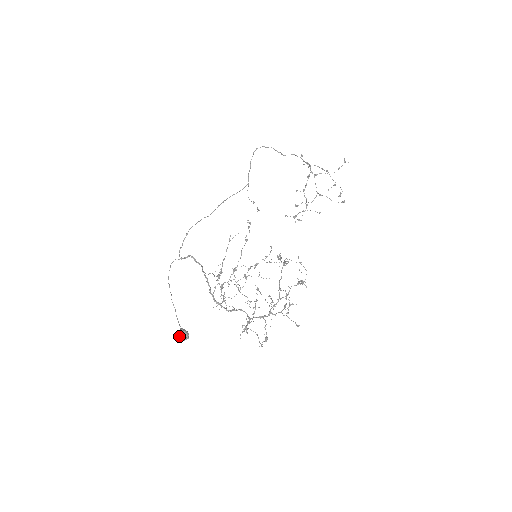
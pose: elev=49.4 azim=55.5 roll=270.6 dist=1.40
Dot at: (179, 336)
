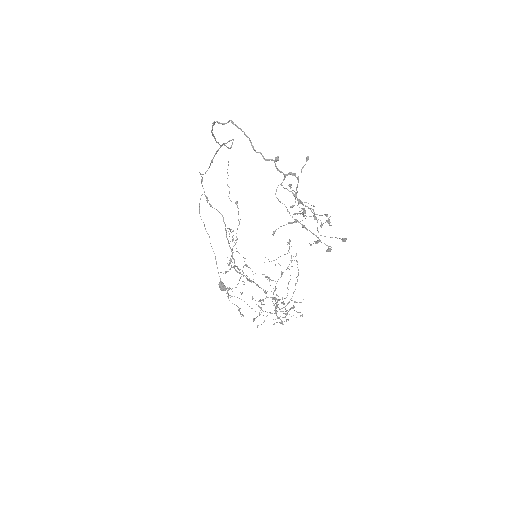
Dot at: (220, 287)
